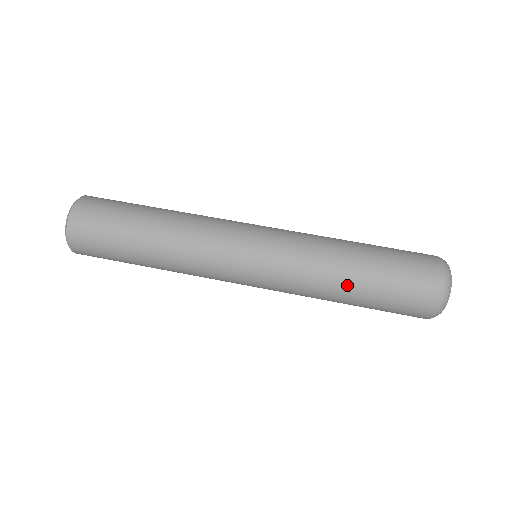
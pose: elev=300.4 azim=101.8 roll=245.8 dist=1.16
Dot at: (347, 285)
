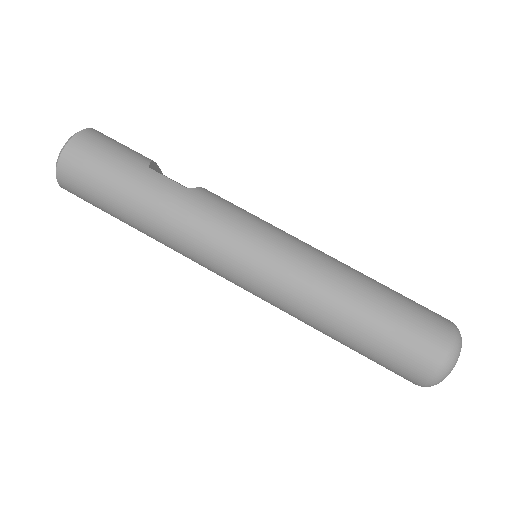
Dot at: occluded
